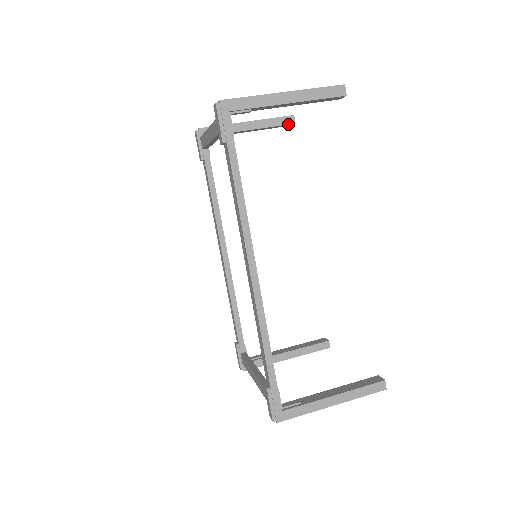
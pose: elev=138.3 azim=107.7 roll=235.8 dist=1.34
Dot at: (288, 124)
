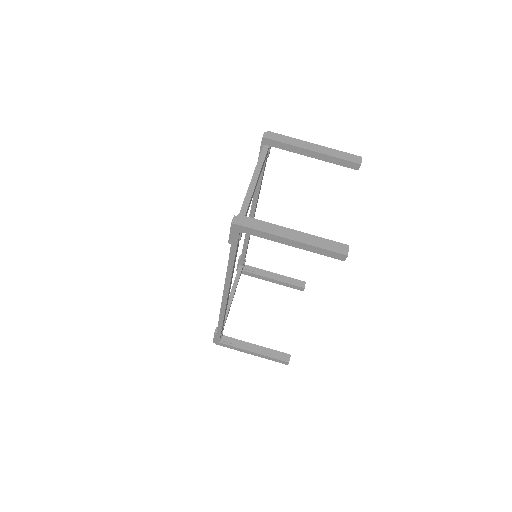
Dot at: (351, 168)
